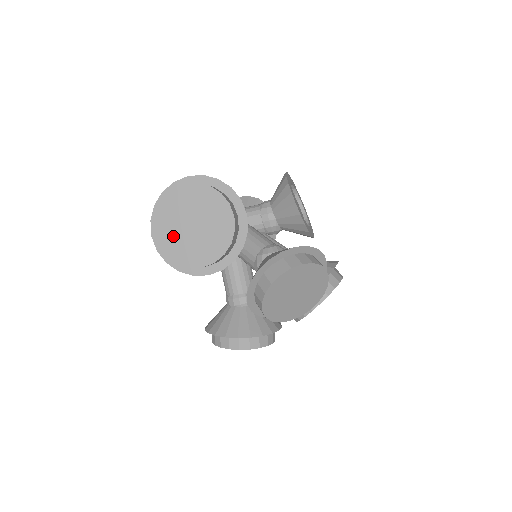
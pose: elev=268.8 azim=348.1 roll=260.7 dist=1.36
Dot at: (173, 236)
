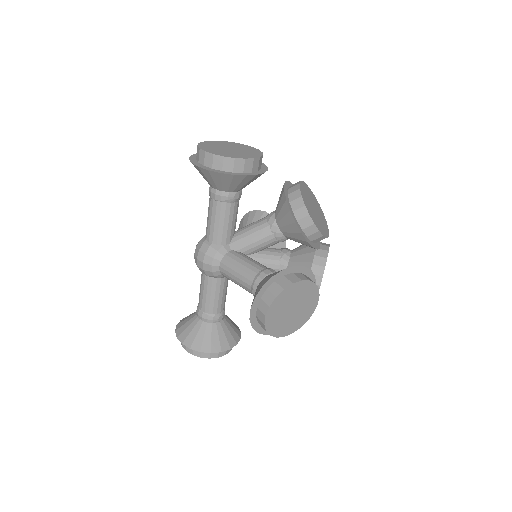
Dot at: (221, 151)
